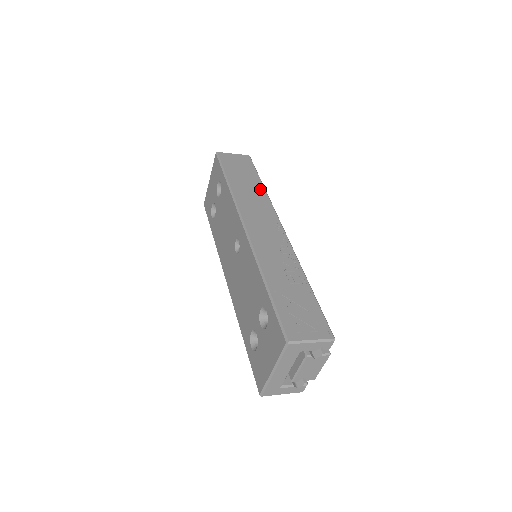
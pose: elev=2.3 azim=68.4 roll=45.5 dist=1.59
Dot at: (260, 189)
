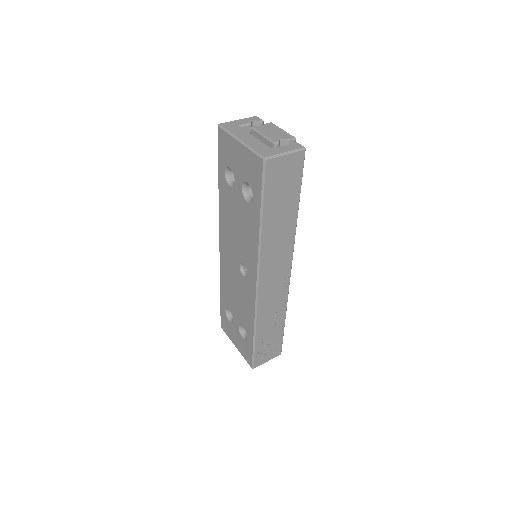
Dot at: (292, 221)
